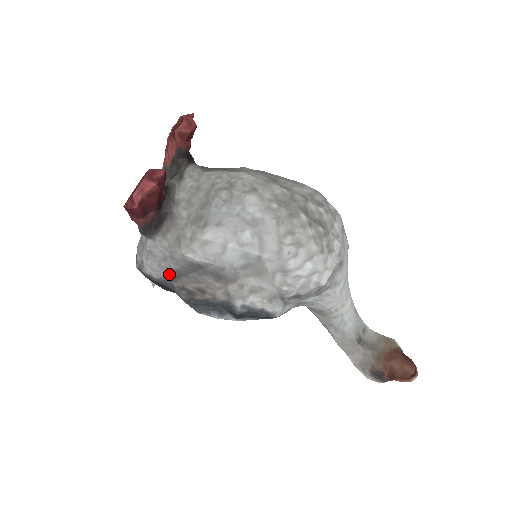
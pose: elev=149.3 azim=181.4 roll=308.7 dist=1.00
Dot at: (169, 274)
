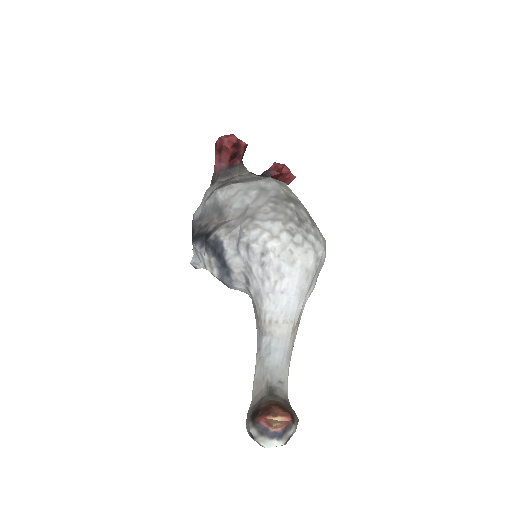
Dot at: (202, 212)
